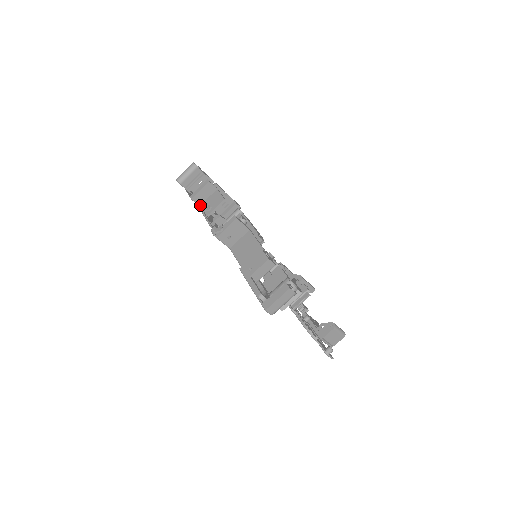
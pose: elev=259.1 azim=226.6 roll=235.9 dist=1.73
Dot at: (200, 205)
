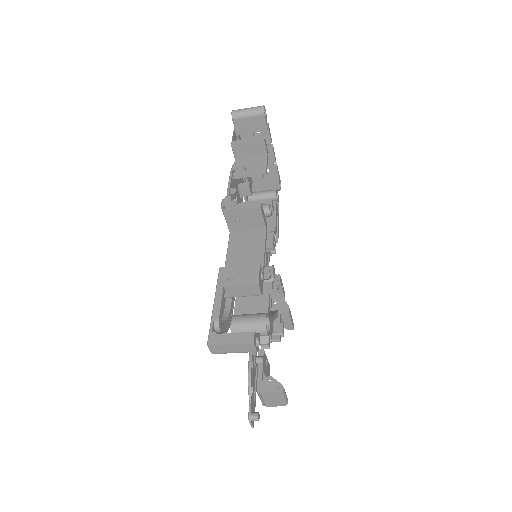
Dot at: (237, 158)
